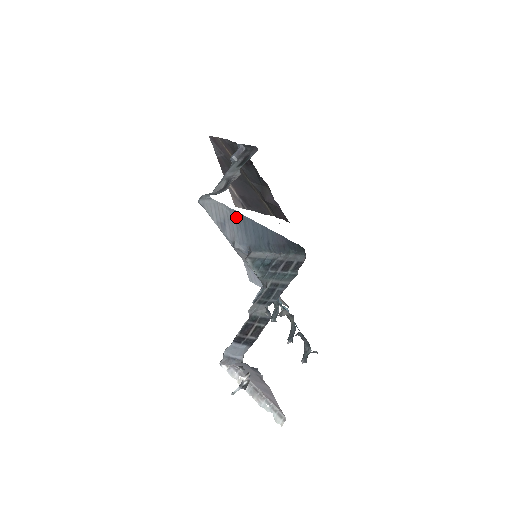
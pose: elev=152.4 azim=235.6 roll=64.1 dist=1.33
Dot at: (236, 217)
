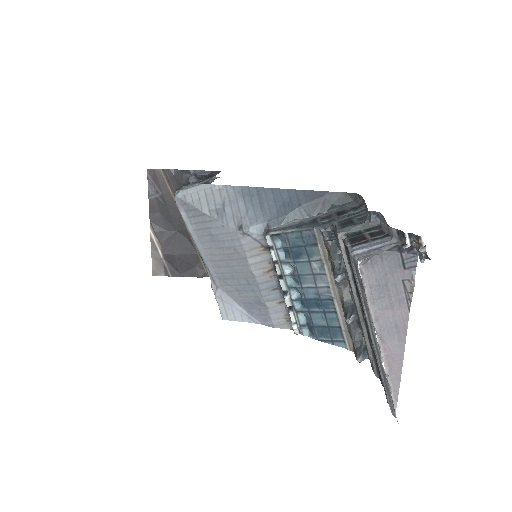
Dot at: (244, 194)
